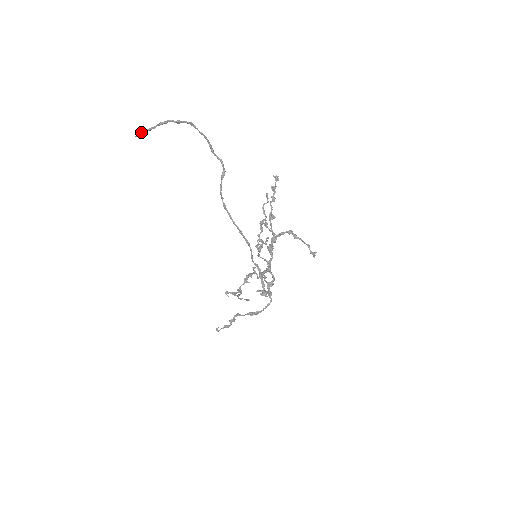
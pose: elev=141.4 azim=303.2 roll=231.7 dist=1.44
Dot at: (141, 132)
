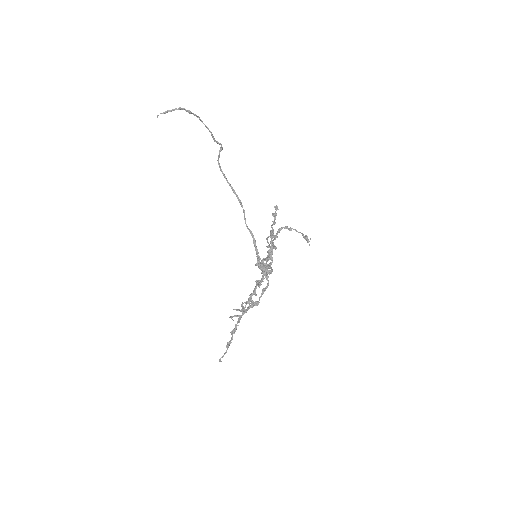
Dot at: (161, 113)
